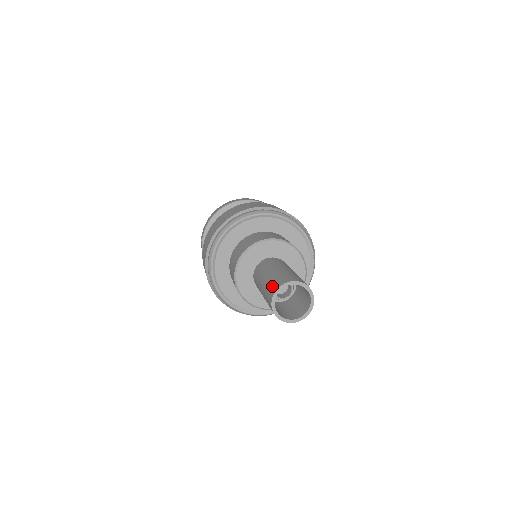
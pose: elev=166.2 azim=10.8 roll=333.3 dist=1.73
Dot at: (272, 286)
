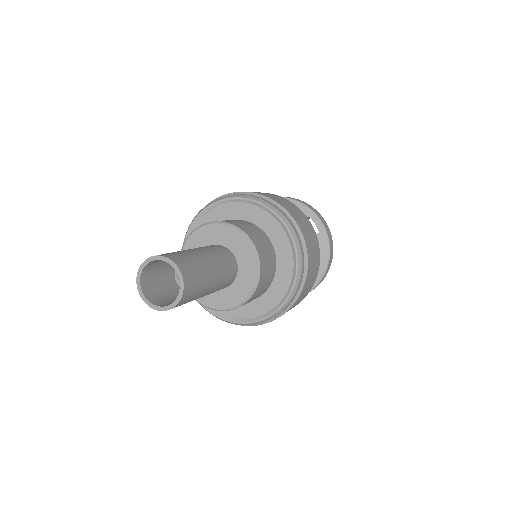
Dot at: occluded
